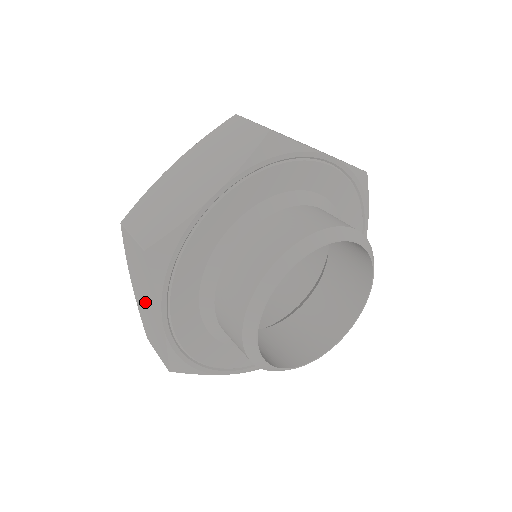
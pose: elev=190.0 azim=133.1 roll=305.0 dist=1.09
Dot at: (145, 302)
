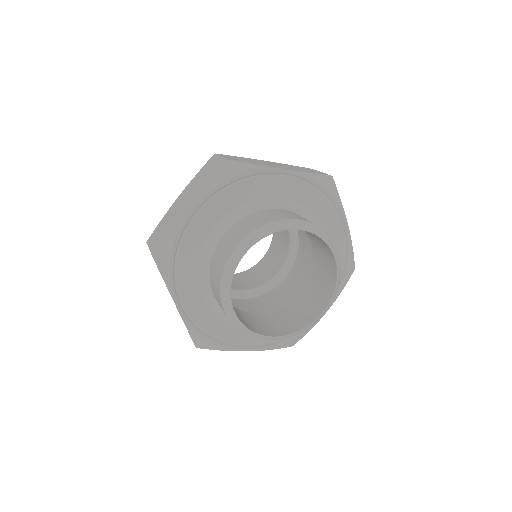
Dot at: occluded
